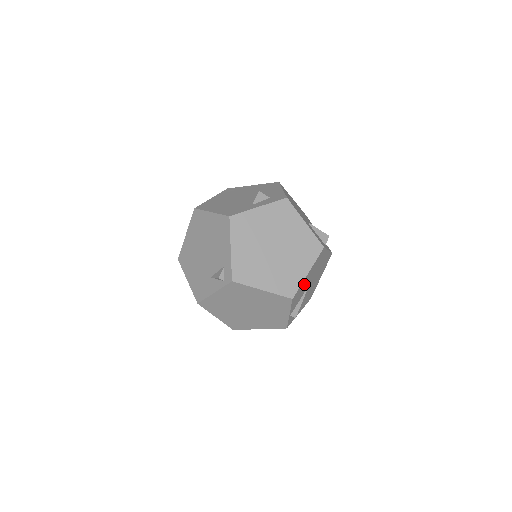
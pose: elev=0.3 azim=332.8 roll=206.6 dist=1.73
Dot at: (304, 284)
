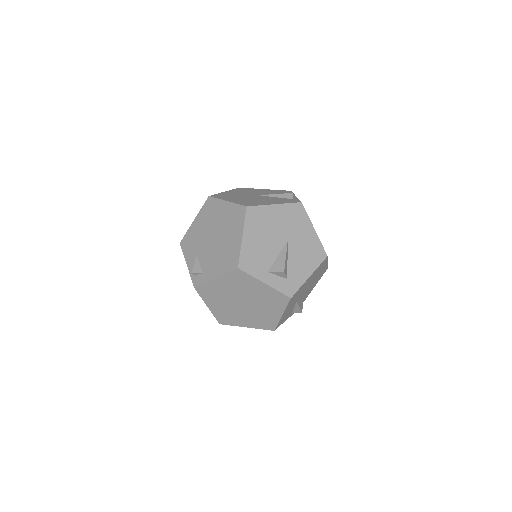
Dot at: occluded
